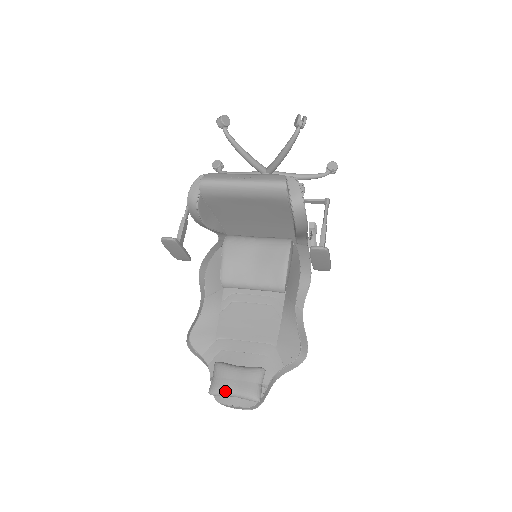
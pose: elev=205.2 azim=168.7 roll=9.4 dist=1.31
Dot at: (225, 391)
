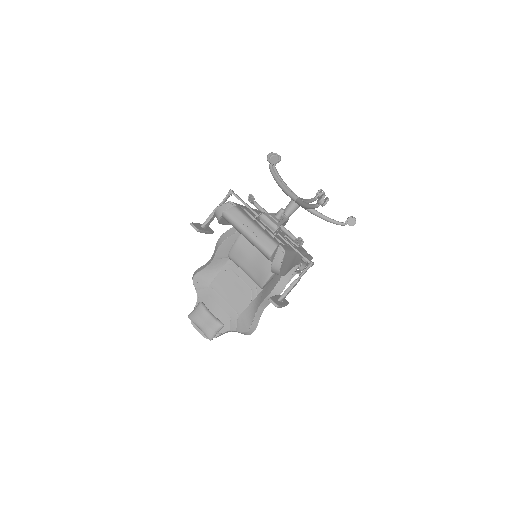
Dot at: (196, 323)
